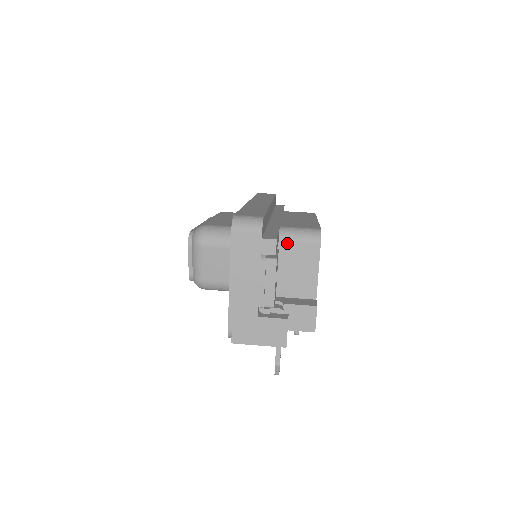
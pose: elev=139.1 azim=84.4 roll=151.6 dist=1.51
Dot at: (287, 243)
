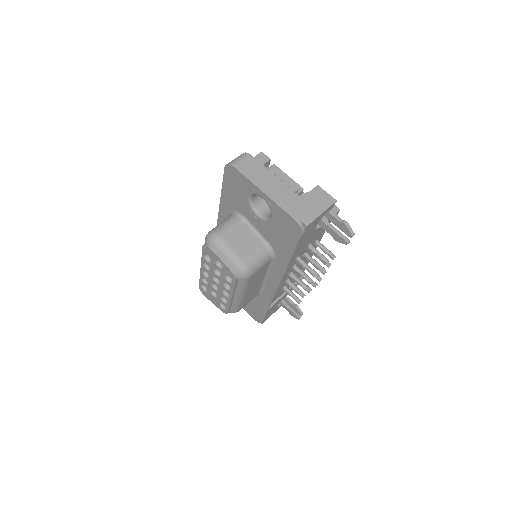
Dot at: occluded
